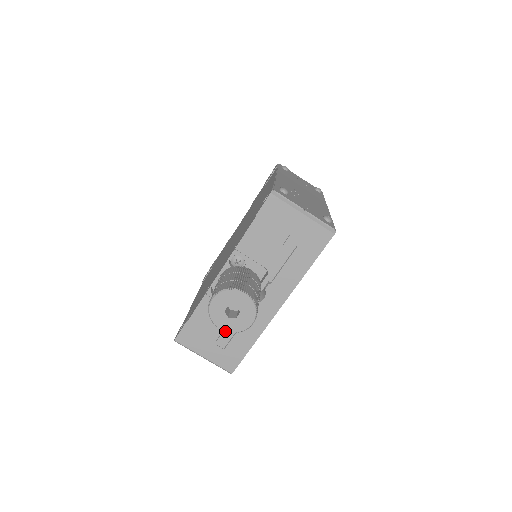
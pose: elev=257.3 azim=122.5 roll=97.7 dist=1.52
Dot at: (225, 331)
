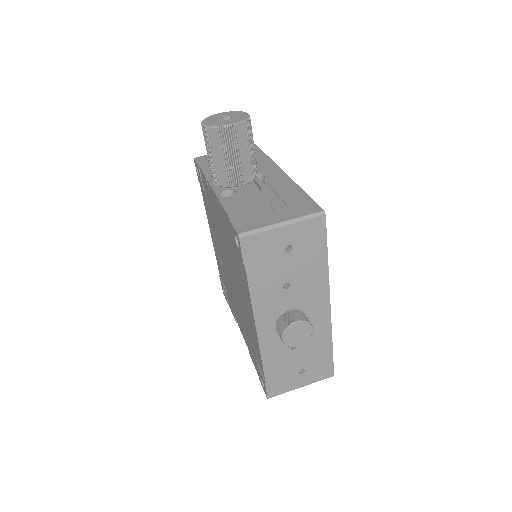
Dot at: (236, 124)
